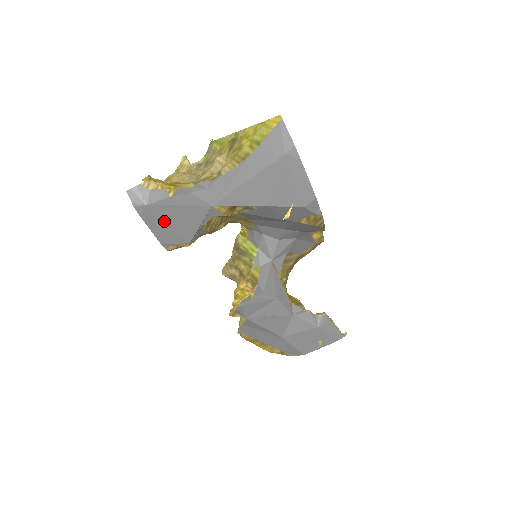
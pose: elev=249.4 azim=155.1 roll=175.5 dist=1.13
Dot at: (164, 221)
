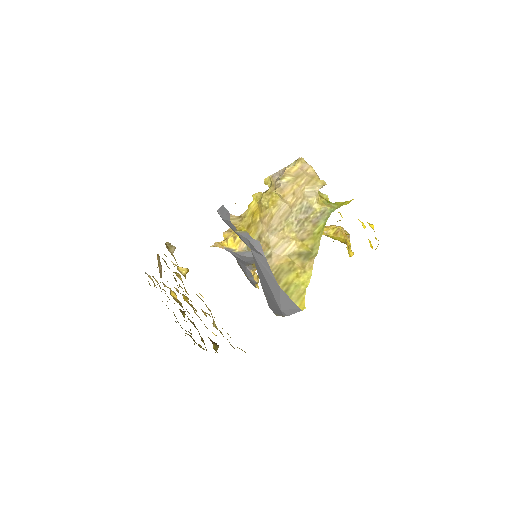
Dot at: occluded
